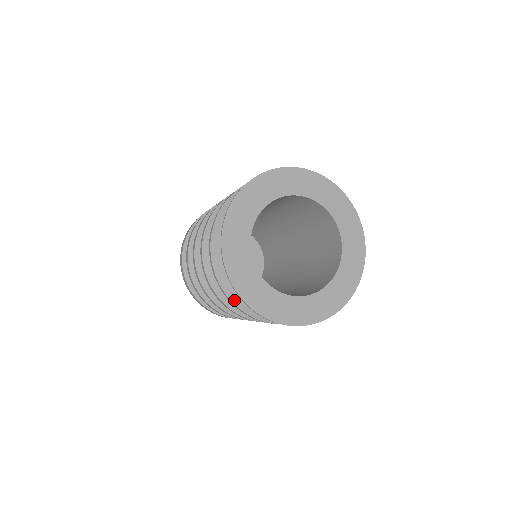
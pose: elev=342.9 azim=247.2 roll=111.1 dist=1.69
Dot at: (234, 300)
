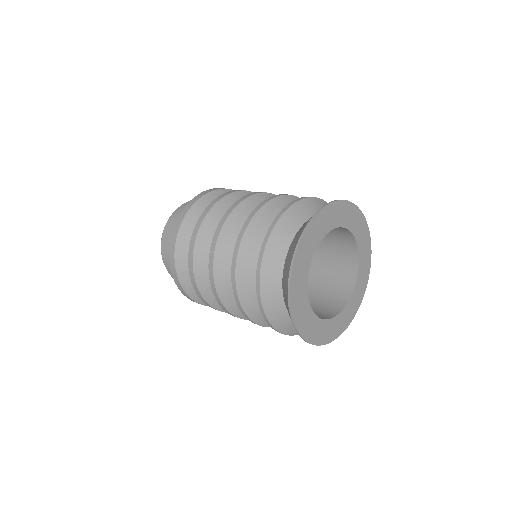
Dot at: (284, 332)
